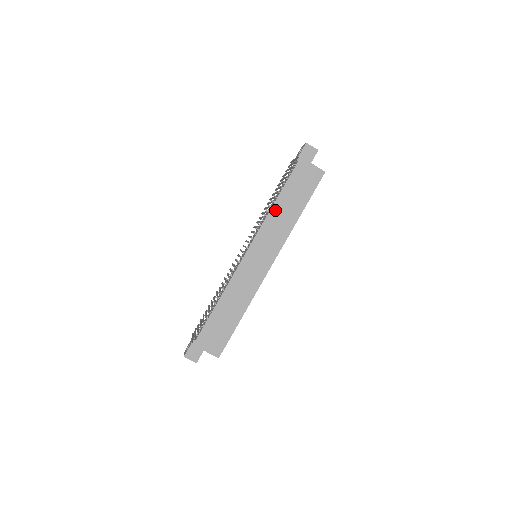
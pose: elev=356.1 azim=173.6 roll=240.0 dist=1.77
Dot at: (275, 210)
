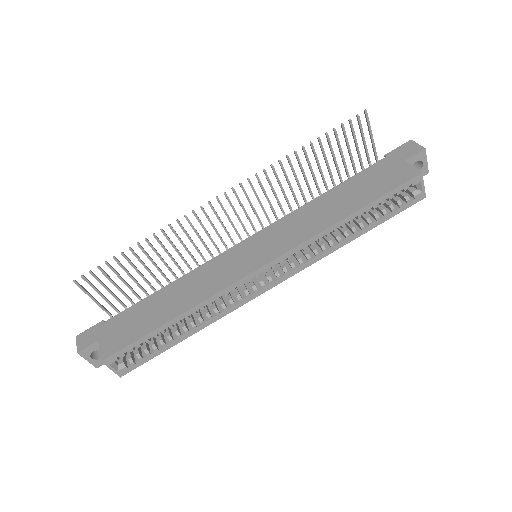
Dot at: (316, 203)
